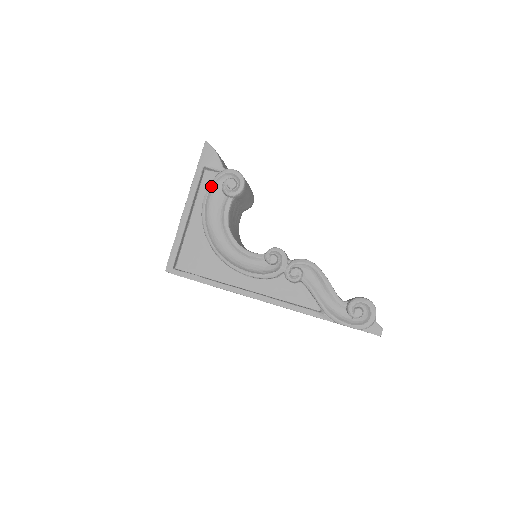
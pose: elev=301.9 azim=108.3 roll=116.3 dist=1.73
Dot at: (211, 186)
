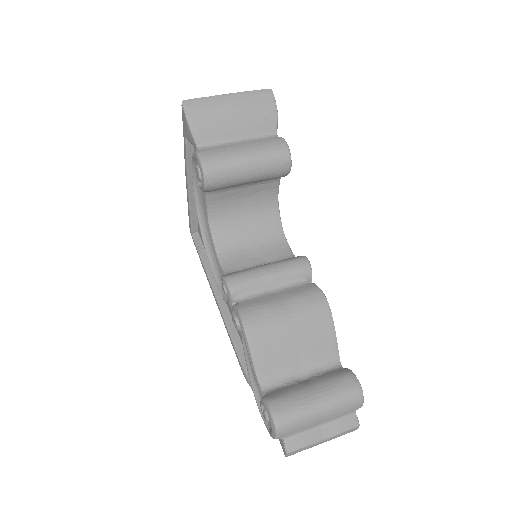
Dot at: (192, 166)
